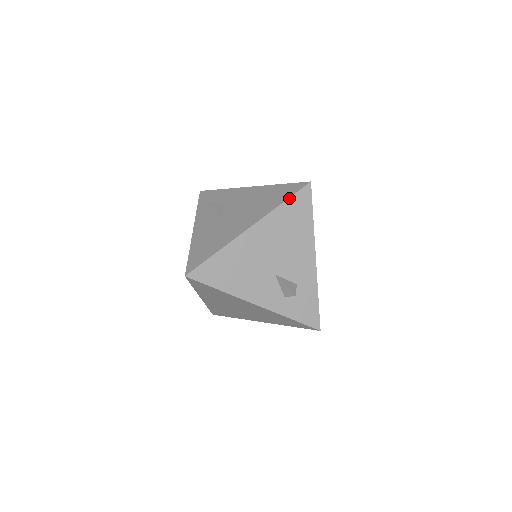
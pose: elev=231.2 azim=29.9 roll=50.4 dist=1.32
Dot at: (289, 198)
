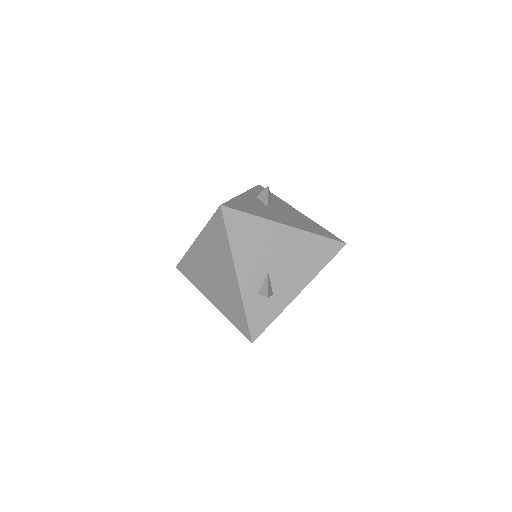
Dot at: (326, 237)
